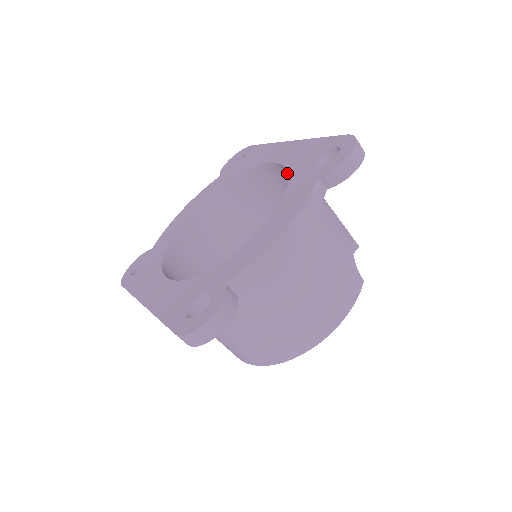
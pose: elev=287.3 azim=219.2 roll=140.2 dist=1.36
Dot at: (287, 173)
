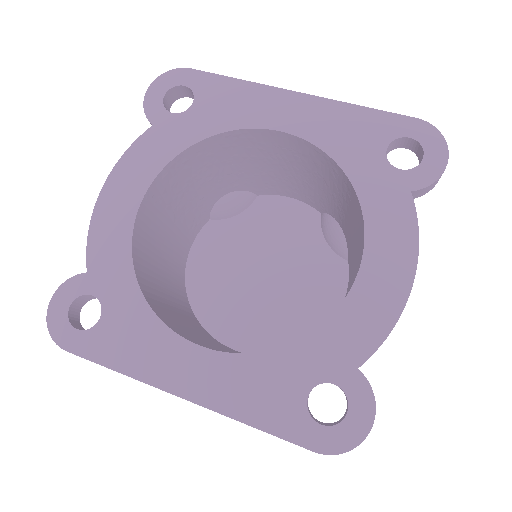
Dot at: (308, 150)
